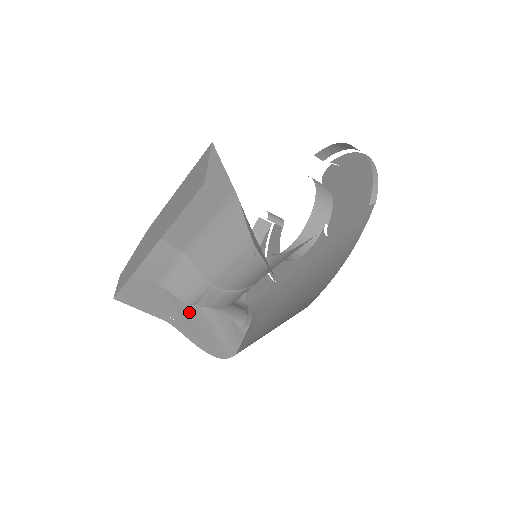
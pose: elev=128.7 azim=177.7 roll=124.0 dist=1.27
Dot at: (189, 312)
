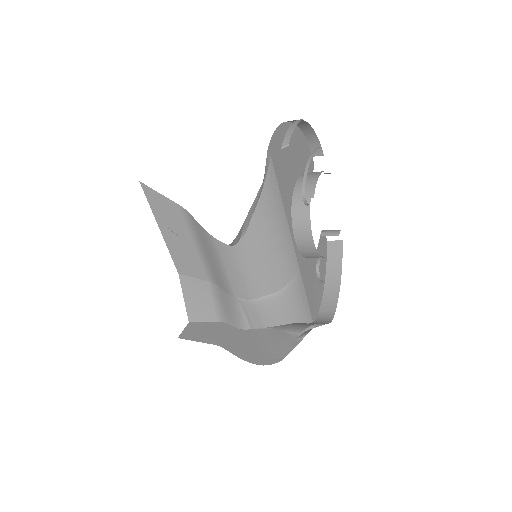
Dot at: (243, 335)
